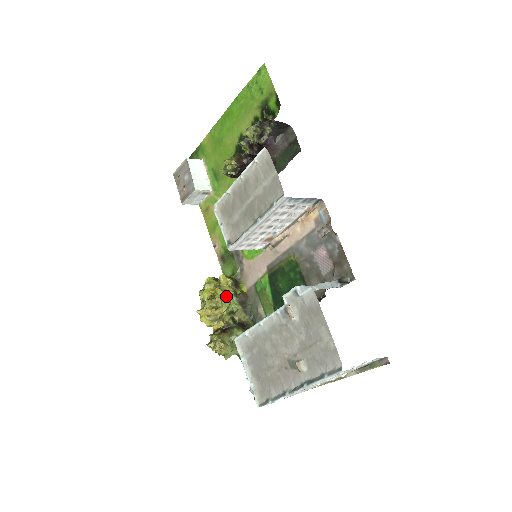
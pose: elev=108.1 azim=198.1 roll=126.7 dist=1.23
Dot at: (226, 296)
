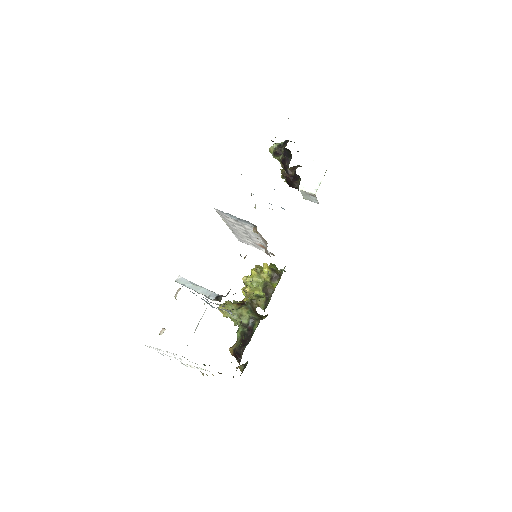
Dot at: (255, 280)
